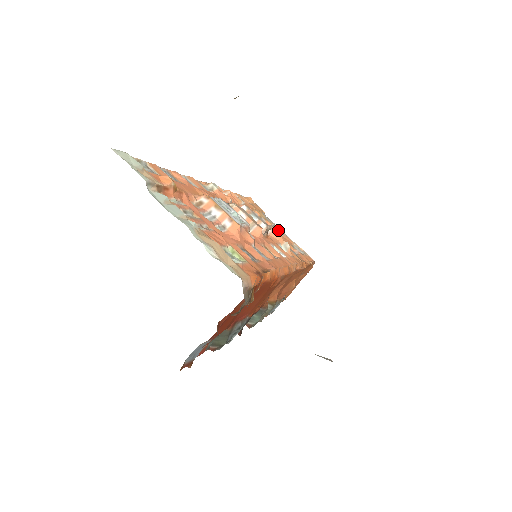
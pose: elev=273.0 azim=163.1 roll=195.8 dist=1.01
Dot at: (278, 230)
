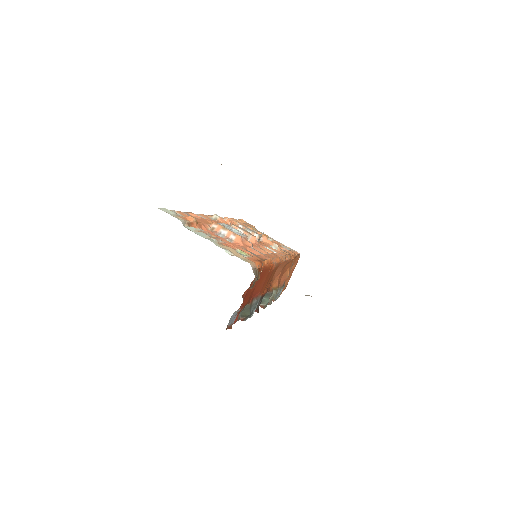
Dot at: (267, 237)
